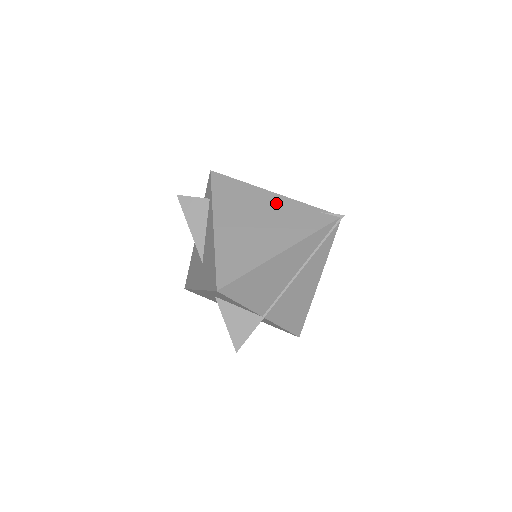
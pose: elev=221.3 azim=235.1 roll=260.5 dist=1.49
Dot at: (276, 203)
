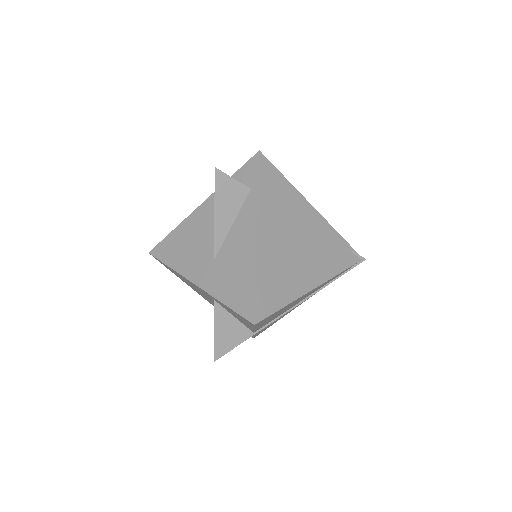
Dot at: (315, 223)
